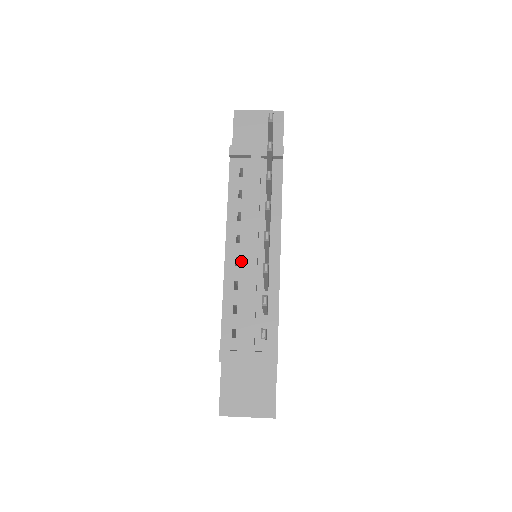
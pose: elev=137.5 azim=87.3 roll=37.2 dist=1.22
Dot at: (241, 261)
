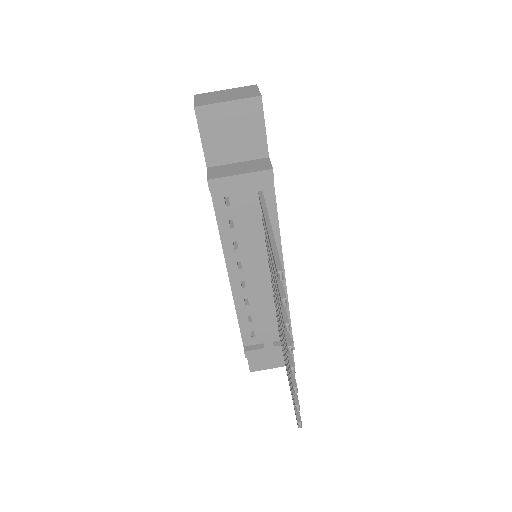
Dot at: (247, 283)
